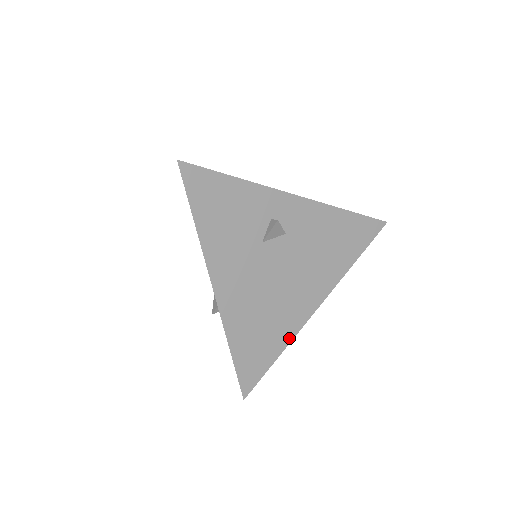
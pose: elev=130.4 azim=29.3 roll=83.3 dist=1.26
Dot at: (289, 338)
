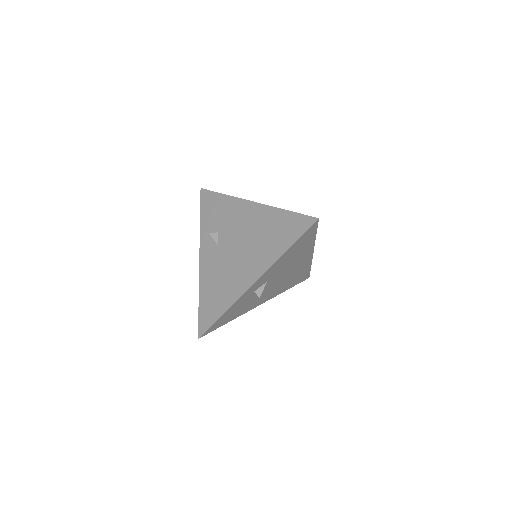
Dot at: (309, 265)
